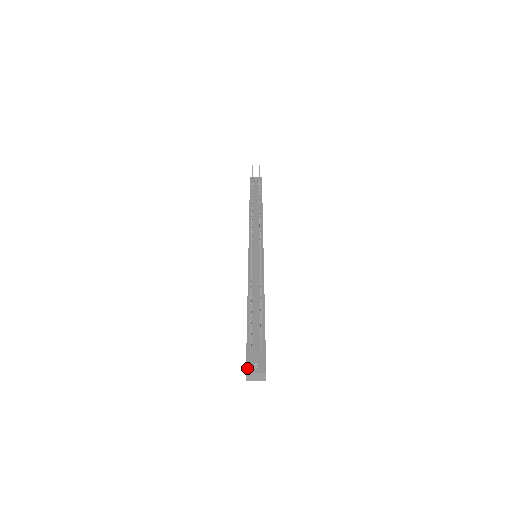
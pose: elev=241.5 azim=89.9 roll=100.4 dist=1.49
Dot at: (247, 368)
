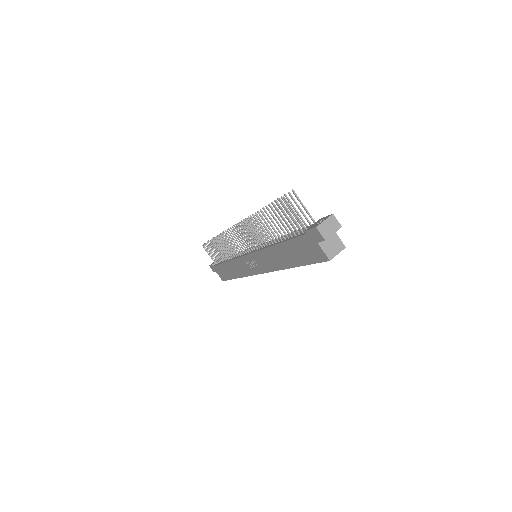
Dot at: (314, 227)
